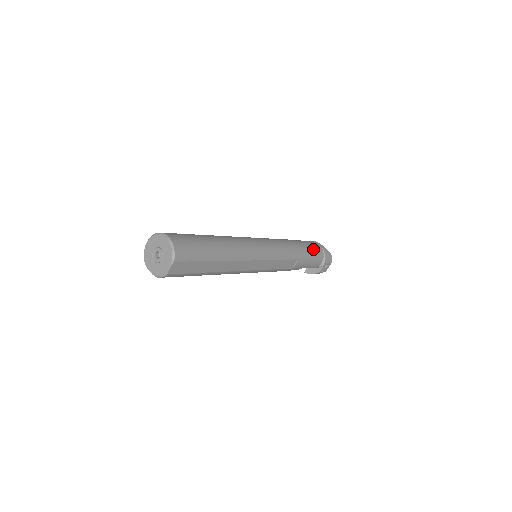
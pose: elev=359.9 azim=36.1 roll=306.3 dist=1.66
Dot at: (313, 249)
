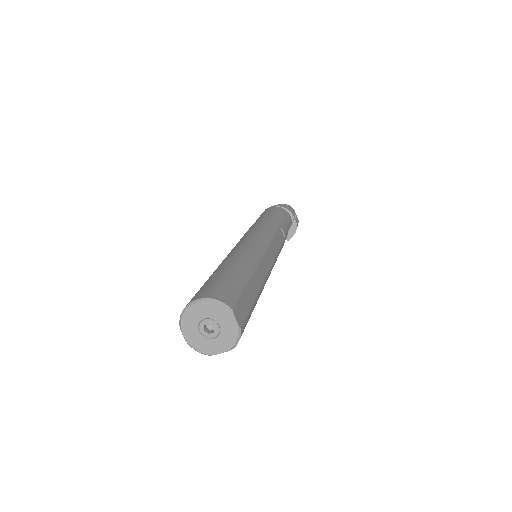
Dot at: (274, 212)
